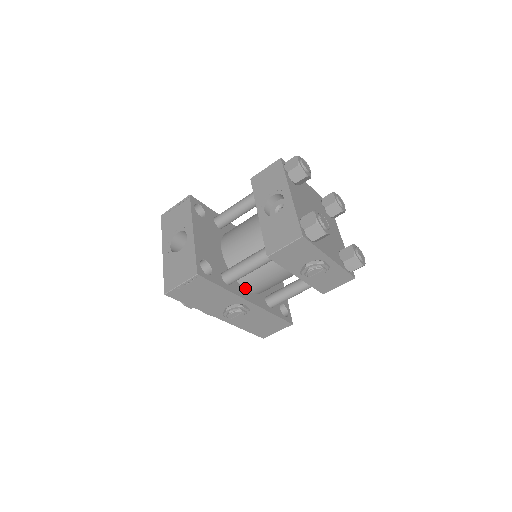
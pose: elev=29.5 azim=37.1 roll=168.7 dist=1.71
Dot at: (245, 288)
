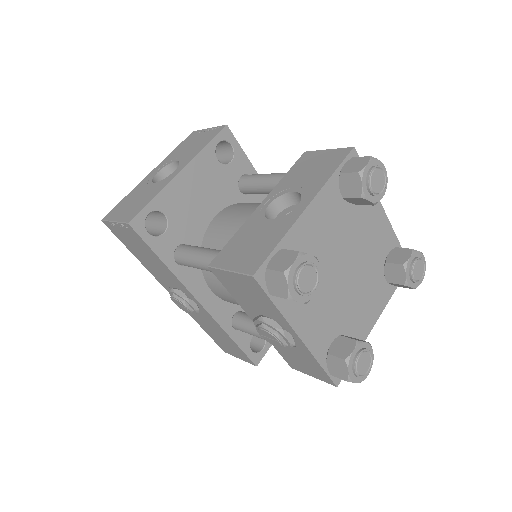
Dot at: (207, 283)
